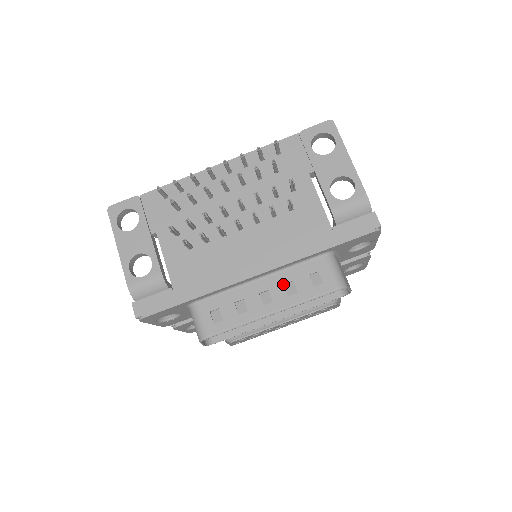
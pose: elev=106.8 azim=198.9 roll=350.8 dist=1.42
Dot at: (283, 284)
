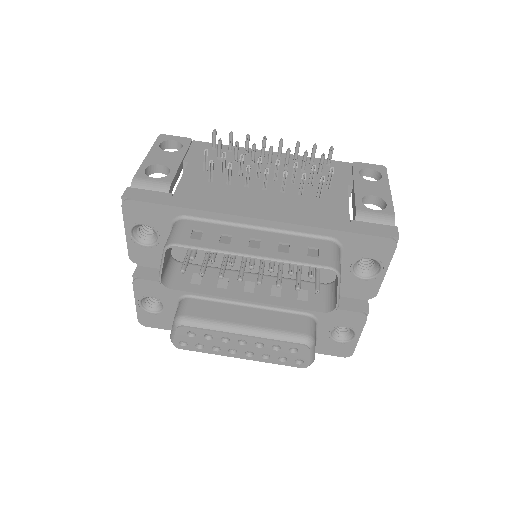
Dot at: (278, 242)
